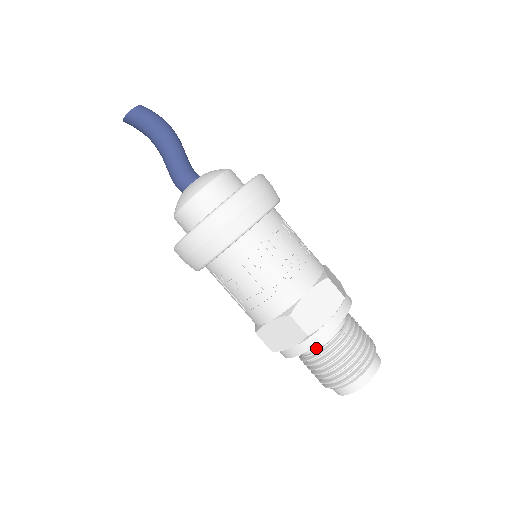
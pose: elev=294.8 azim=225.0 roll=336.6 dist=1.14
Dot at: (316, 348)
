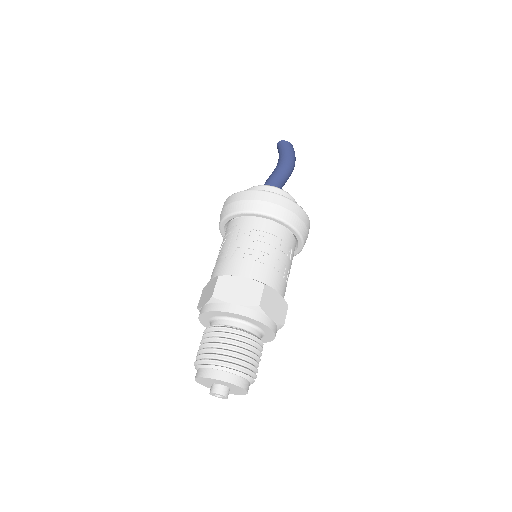
Dot at: (214, 324)
